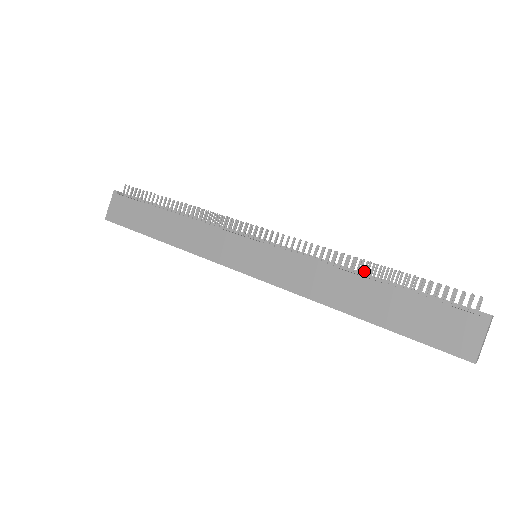
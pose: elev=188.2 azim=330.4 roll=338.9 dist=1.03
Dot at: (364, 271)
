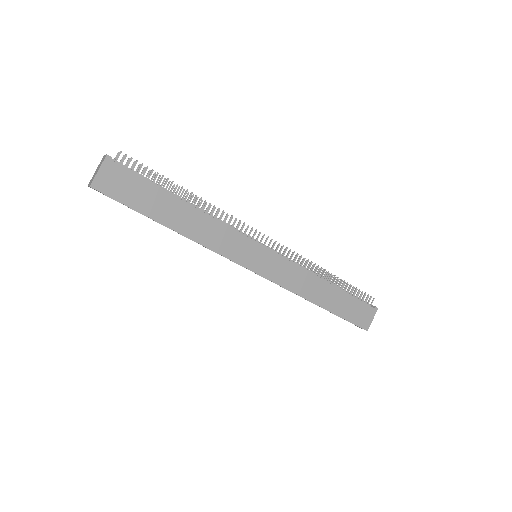
Dot at: occluded
